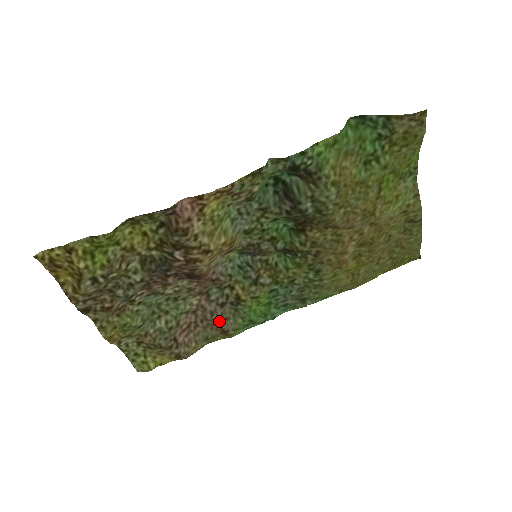
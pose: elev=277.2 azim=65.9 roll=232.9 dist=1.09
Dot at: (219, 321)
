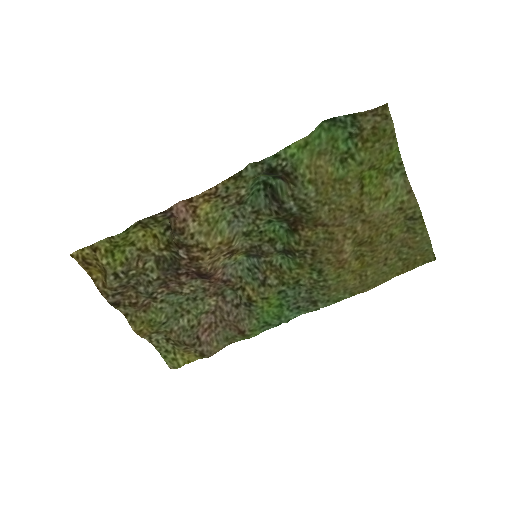
Dot at: (235, 321)
